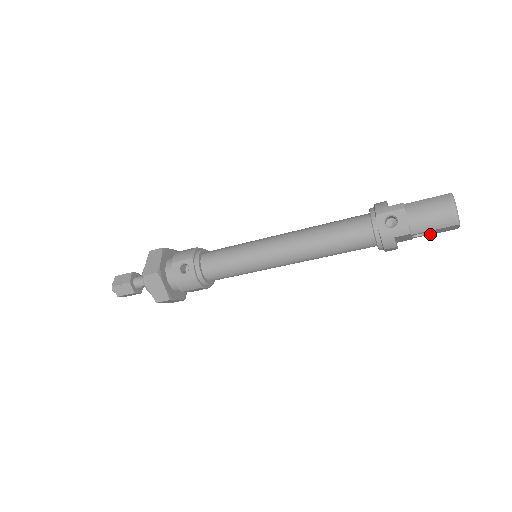
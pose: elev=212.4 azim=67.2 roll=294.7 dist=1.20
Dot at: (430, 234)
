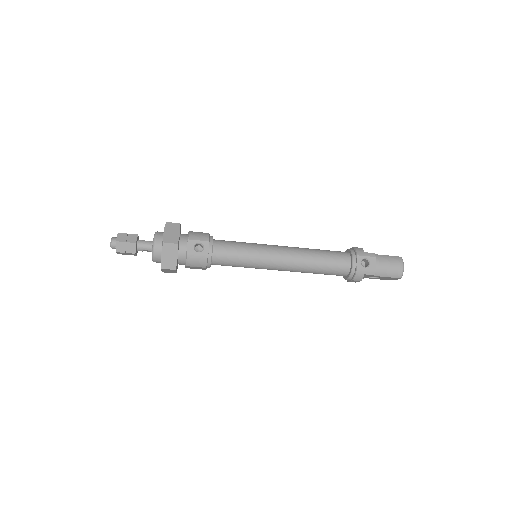
Dot at: occluded
